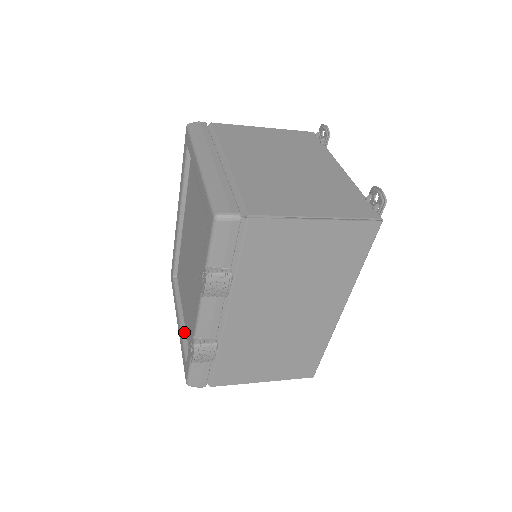
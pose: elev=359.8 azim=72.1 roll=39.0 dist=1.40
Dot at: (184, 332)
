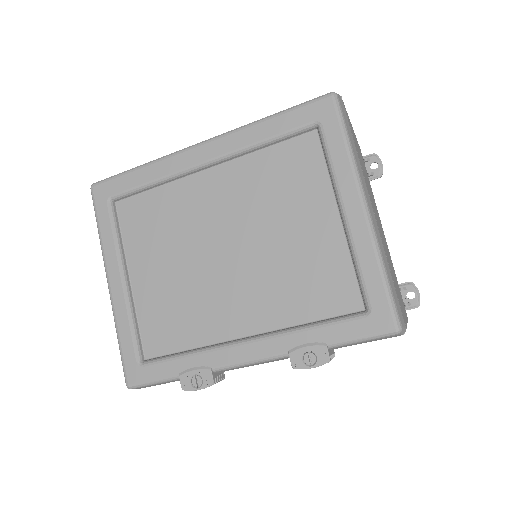
Dot at: (134, 311)
